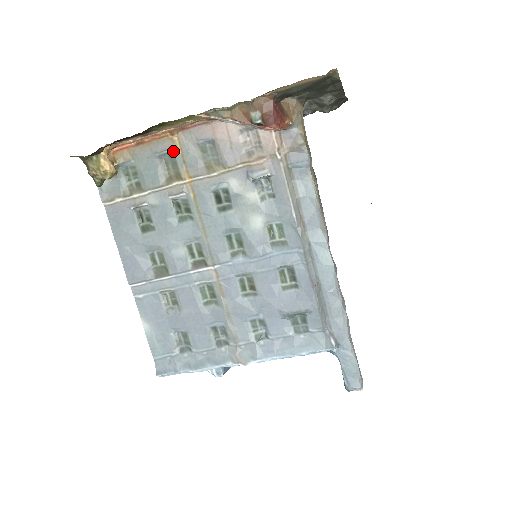
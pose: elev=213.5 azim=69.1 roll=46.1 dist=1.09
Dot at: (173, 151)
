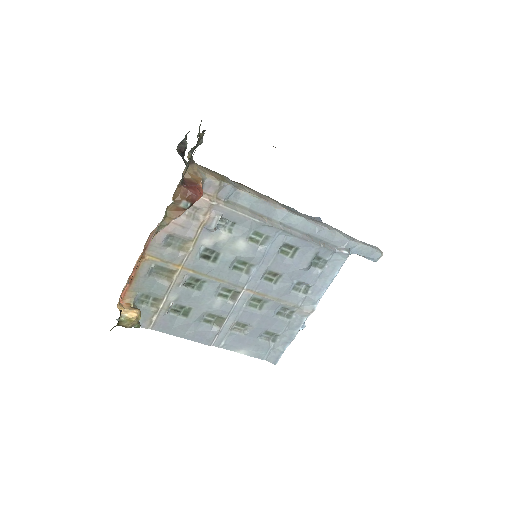
Dot at: (154, 264)
